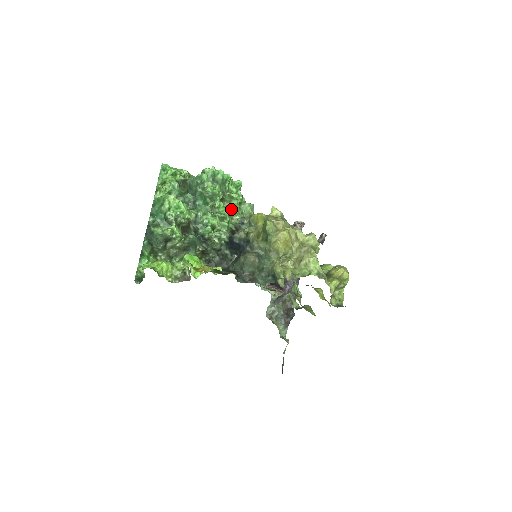
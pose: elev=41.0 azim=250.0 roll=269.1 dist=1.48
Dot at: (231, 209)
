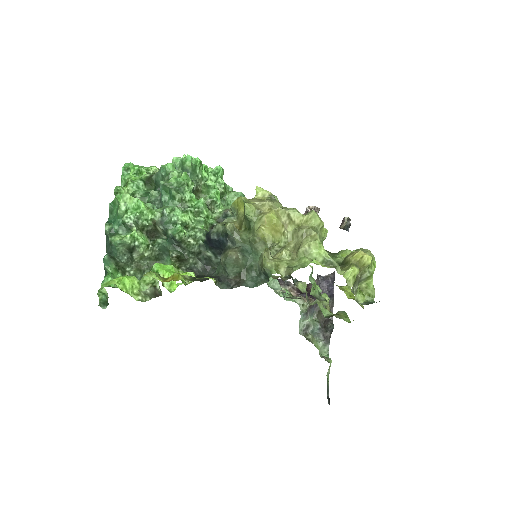
Dot at: (209, 201)
